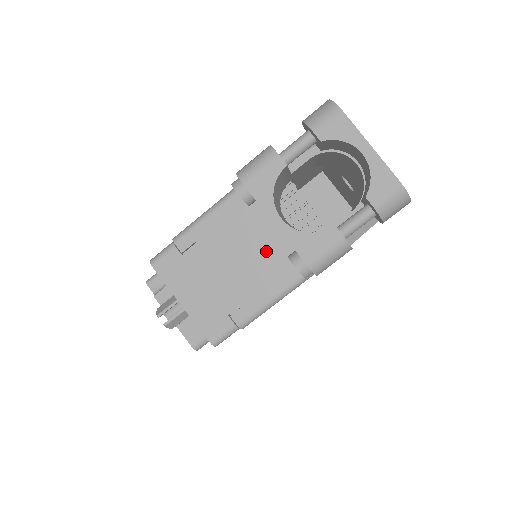
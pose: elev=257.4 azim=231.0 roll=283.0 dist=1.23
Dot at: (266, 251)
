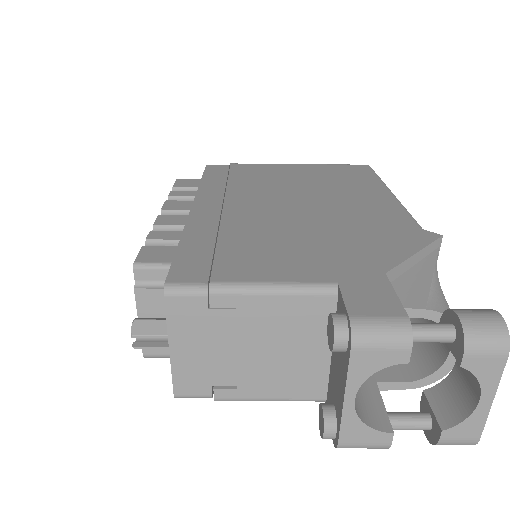
Dot at: (298, 362)
